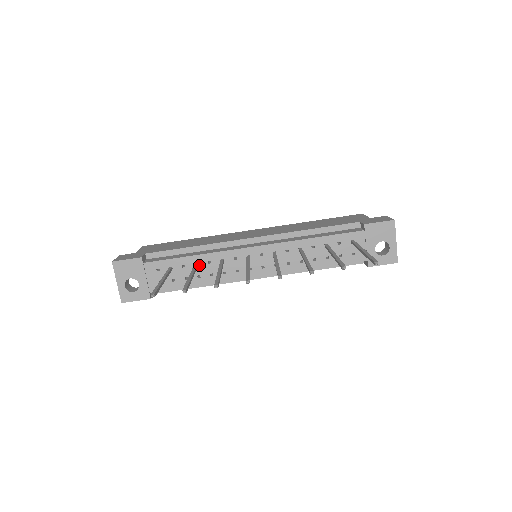
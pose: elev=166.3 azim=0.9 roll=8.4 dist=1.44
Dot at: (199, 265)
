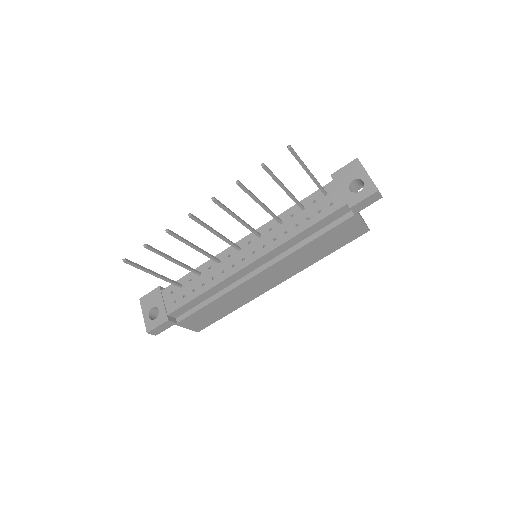
Dot at: (202, 274)
